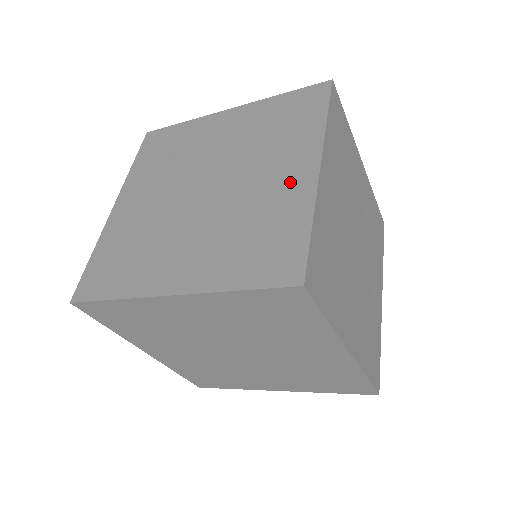
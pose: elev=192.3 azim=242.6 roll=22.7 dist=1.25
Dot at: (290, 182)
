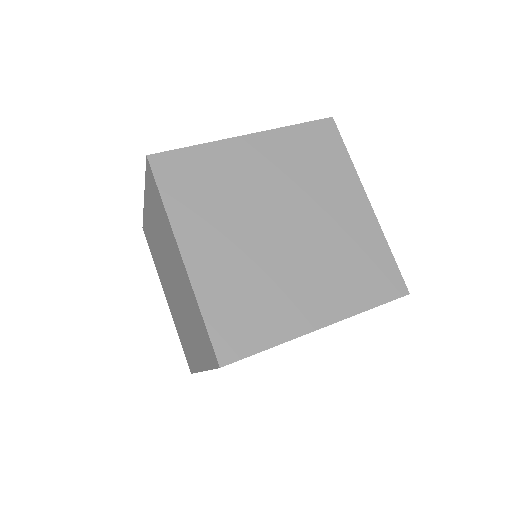
Dot at: occluded
